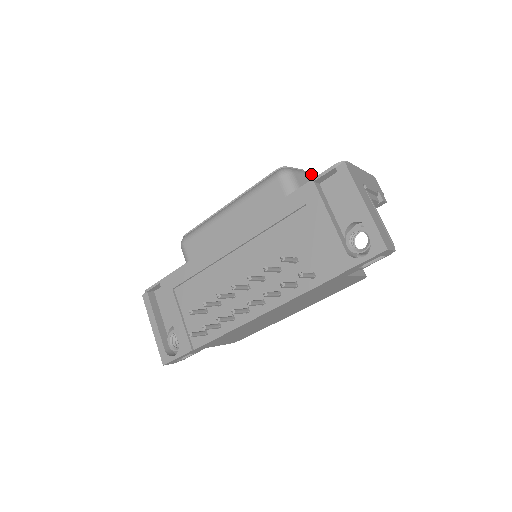
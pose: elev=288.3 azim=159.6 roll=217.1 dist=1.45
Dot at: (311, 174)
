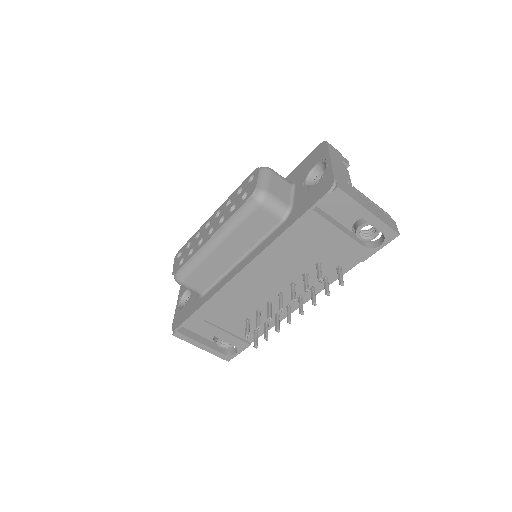
Dot at: (270, 170)
